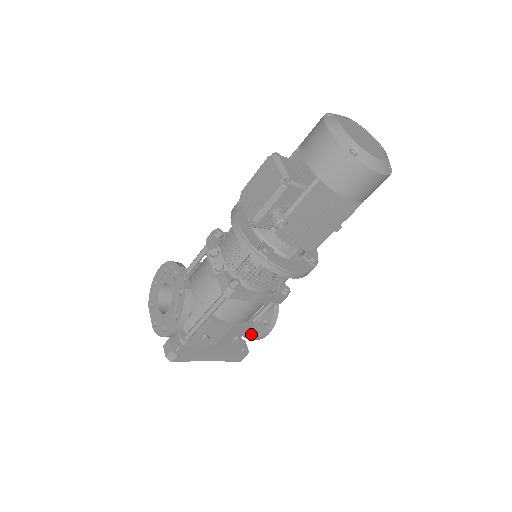
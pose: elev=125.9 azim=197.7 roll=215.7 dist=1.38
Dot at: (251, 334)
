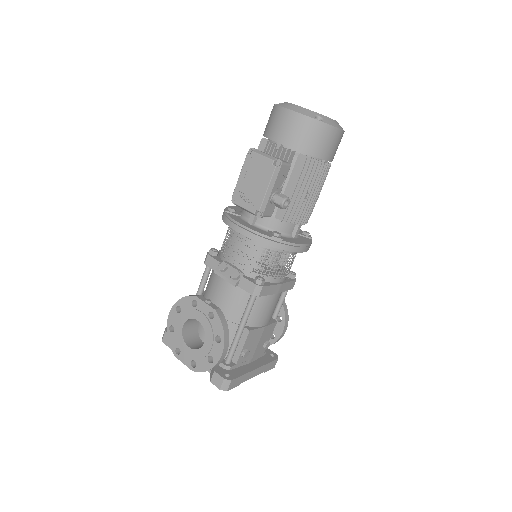
Dot at: (270, 339)
